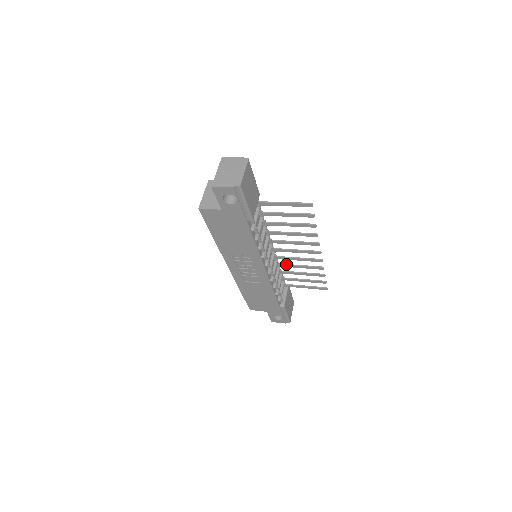
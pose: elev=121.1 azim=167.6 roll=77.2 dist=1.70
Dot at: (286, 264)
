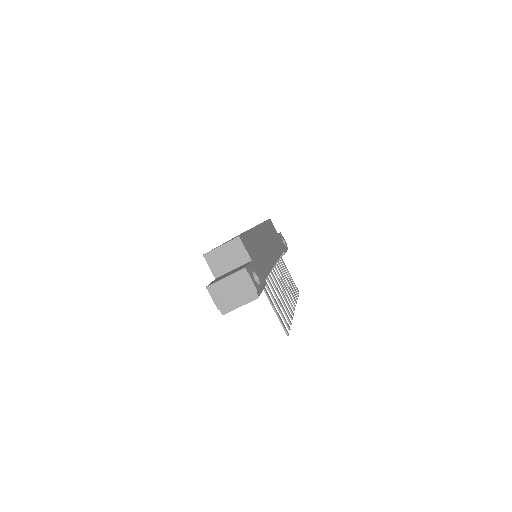
Dot at: (279, 270)
